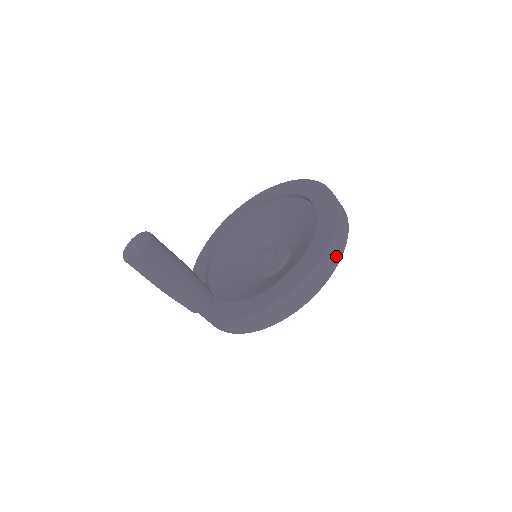
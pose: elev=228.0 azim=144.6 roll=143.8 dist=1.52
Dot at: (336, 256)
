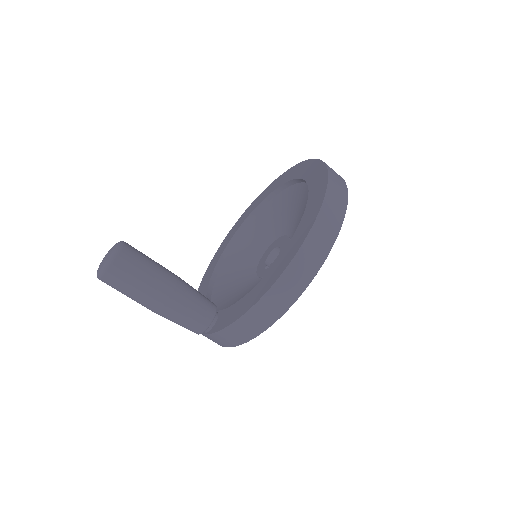
Dot at: (340, 202)
